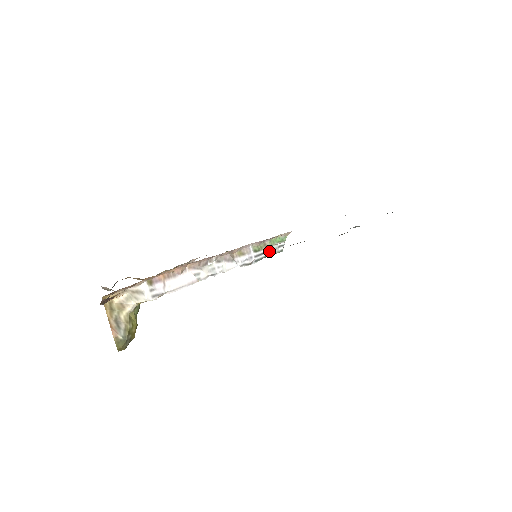
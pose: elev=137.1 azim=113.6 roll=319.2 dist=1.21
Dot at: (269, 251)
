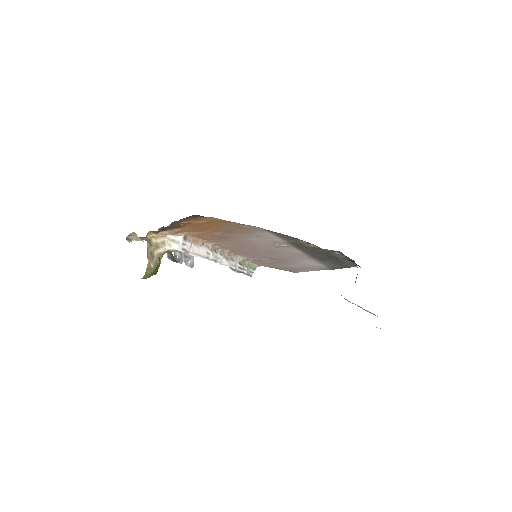
Dot at: (245, 270)
